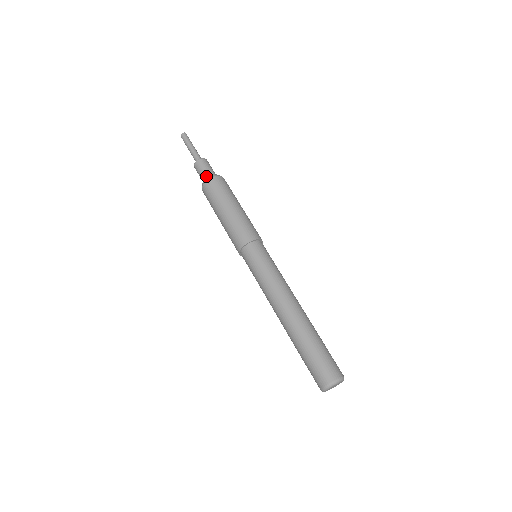
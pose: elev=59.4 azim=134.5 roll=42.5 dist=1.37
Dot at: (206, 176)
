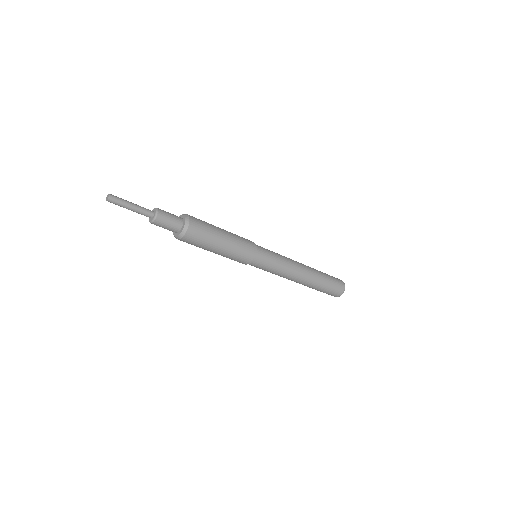
Dot at: (174, 231)
